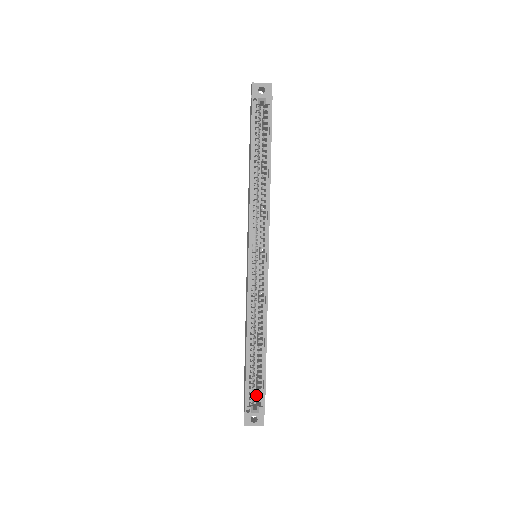
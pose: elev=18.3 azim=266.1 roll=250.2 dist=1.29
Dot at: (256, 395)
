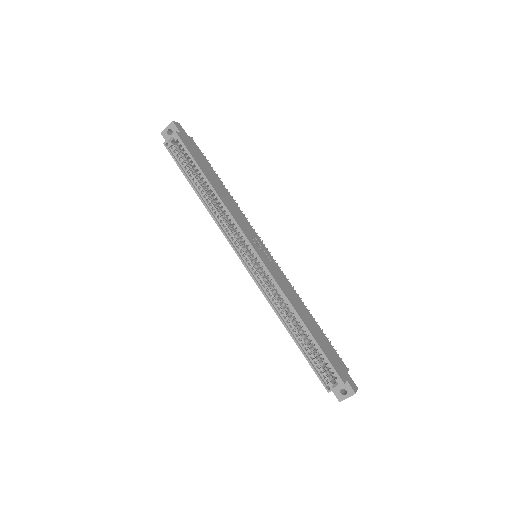
Dot at: occluded
